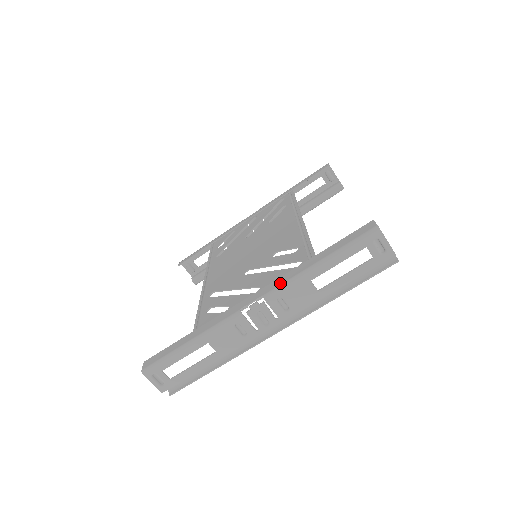
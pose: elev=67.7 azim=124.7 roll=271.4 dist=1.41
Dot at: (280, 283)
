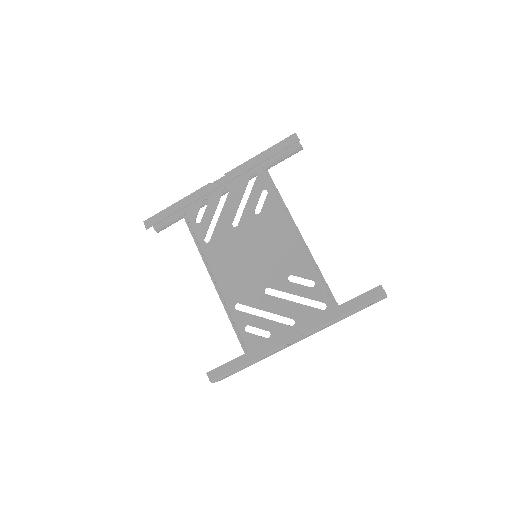
Dot at: (316, 326)
